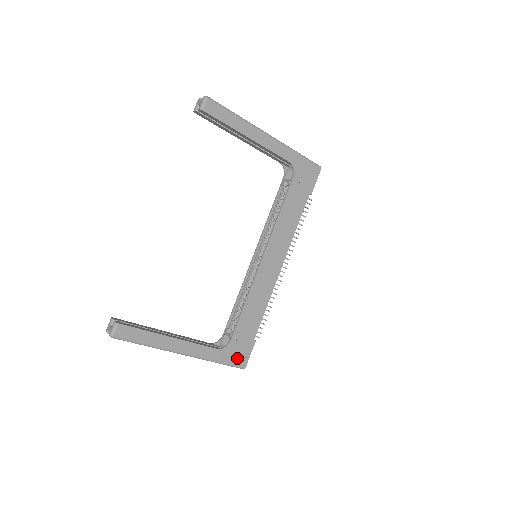
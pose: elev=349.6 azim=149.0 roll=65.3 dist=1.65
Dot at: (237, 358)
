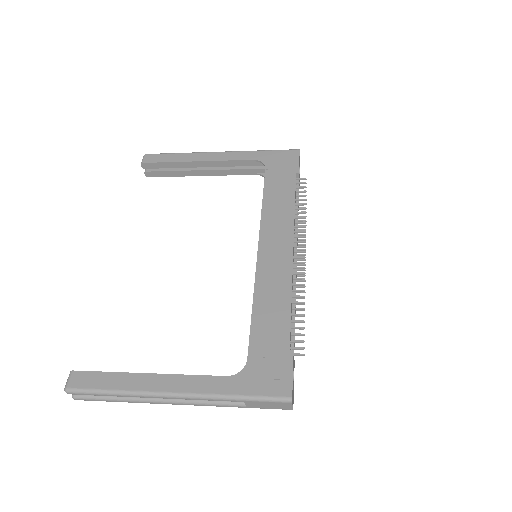
Dot at: (269, 384)
